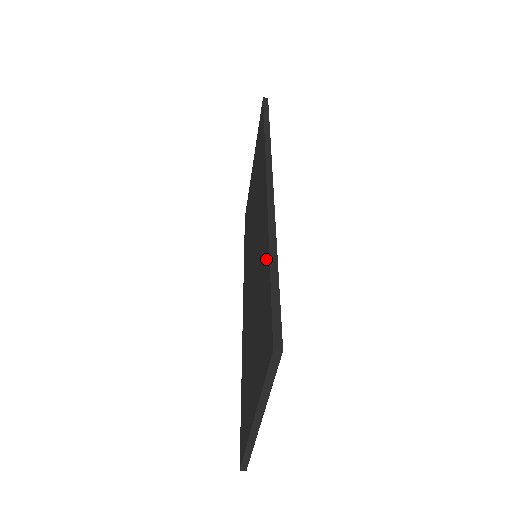
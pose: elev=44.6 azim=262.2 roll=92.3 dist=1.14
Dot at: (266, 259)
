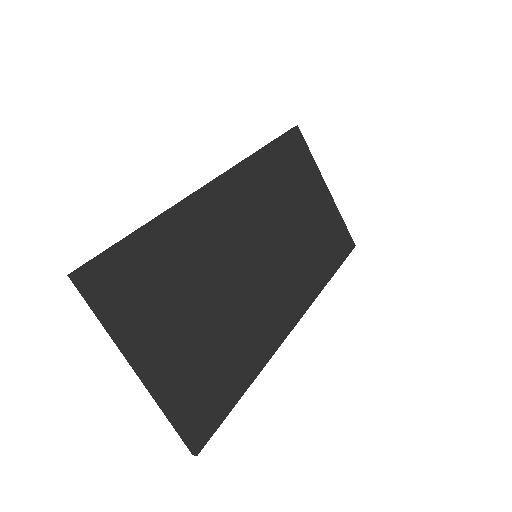
Dot at: (160, 231)
